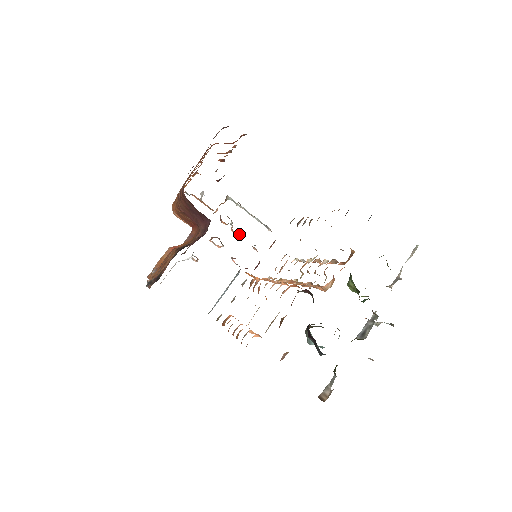
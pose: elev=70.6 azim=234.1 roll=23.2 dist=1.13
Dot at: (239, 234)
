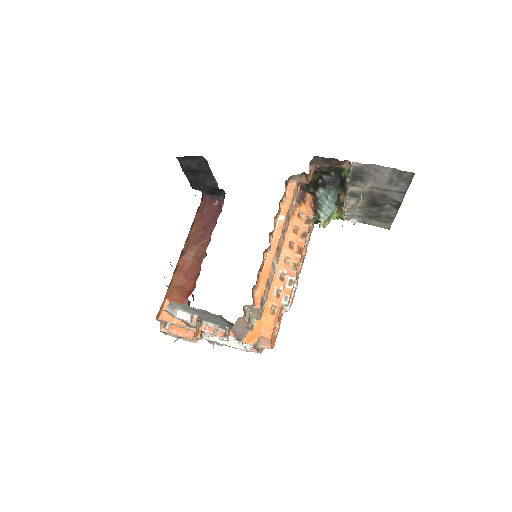
Dot at: (225, 335)
